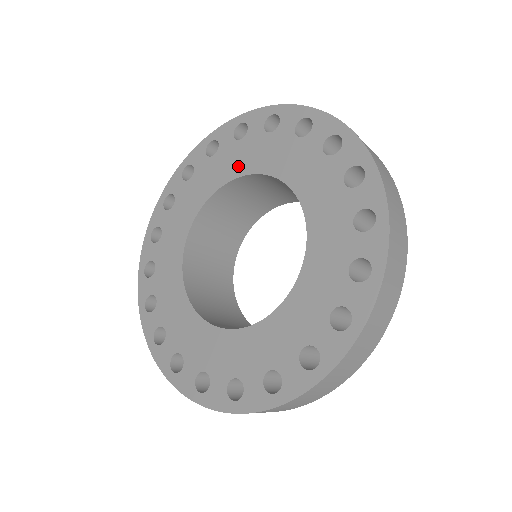
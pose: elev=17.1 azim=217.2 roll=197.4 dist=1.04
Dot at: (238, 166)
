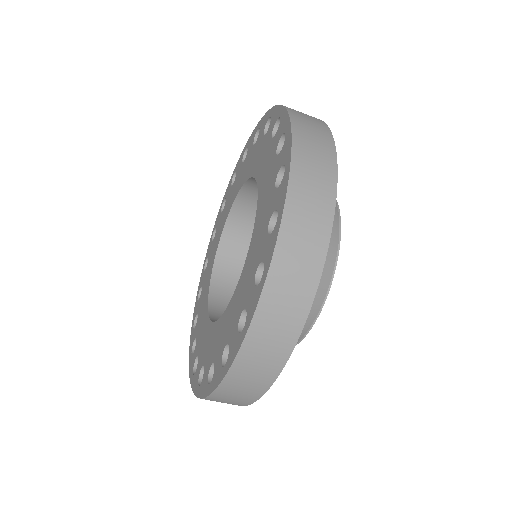
Dot at: (232, 199)
